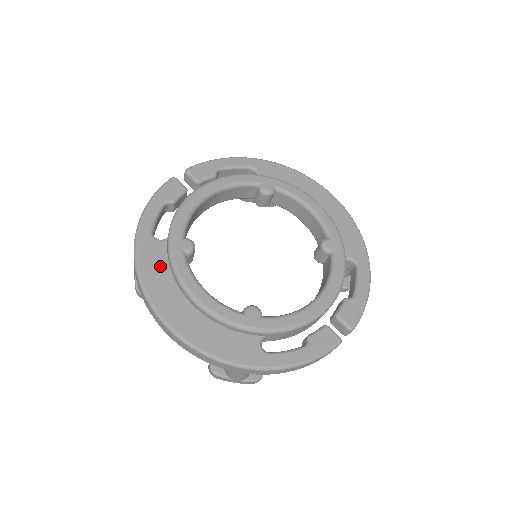
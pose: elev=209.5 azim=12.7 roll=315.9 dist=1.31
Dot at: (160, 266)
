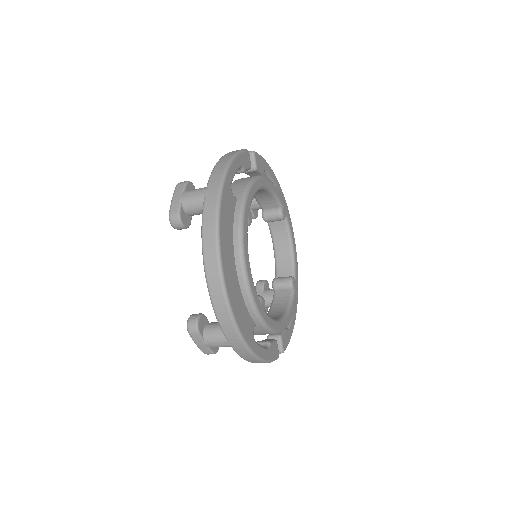
Dot at: (230, 218)
